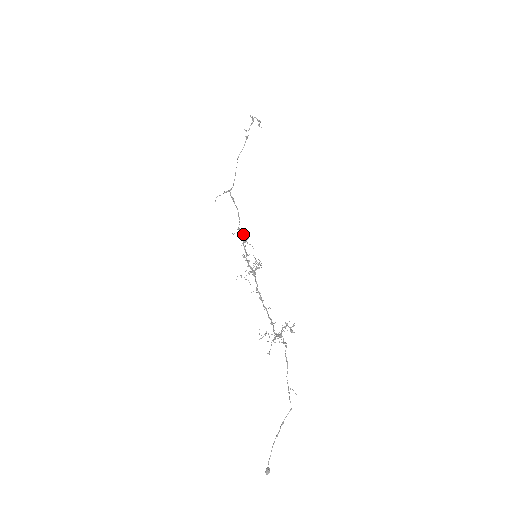
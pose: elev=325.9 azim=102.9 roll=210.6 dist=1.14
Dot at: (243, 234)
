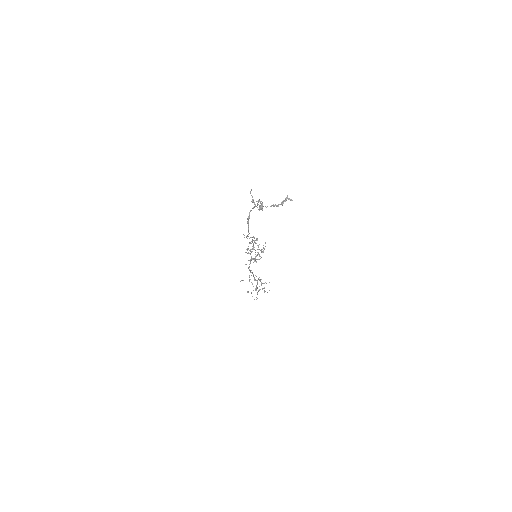
Dot at: (254, 238)
